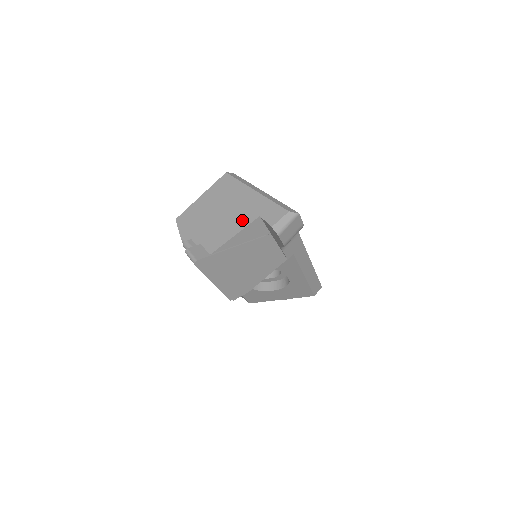
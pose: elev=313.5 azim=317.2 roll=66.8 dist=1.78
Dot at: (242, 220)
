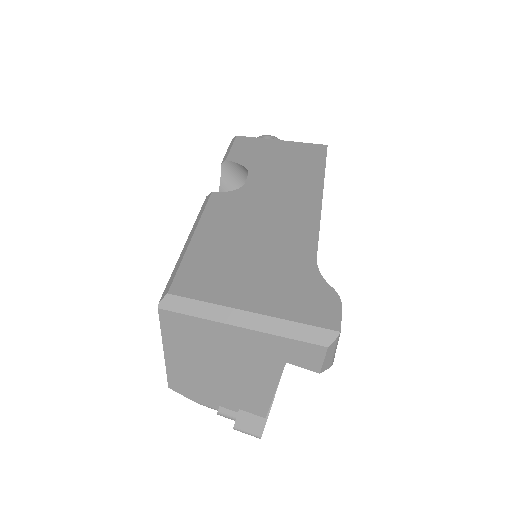
Dot at: (265, 373)
